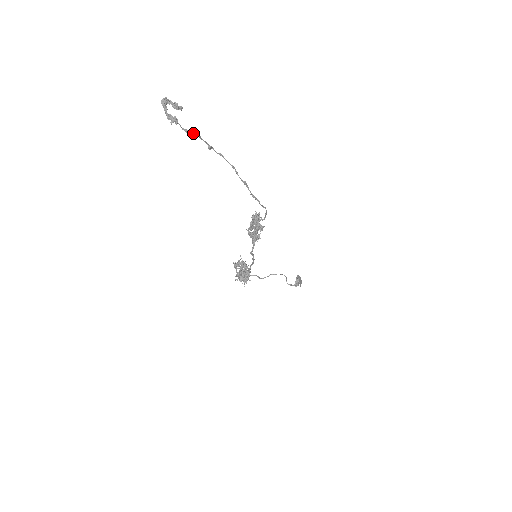
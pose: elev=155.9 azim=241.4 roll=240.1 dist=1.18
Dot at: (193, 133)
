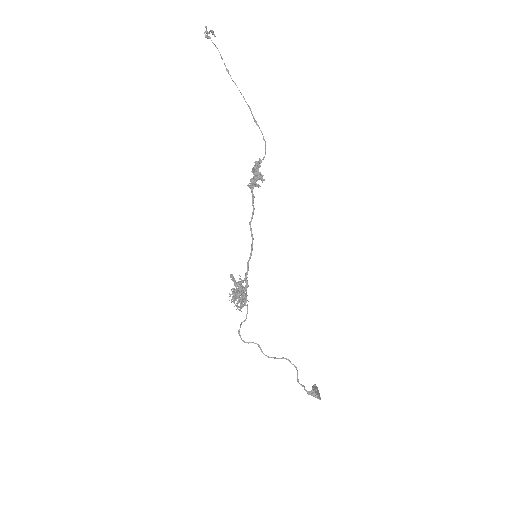
Dot at: occluded
